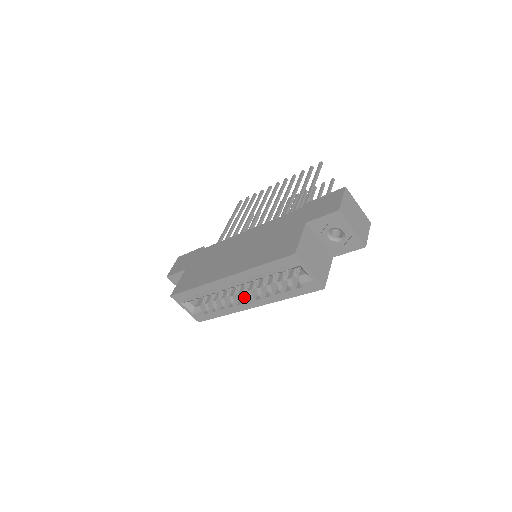
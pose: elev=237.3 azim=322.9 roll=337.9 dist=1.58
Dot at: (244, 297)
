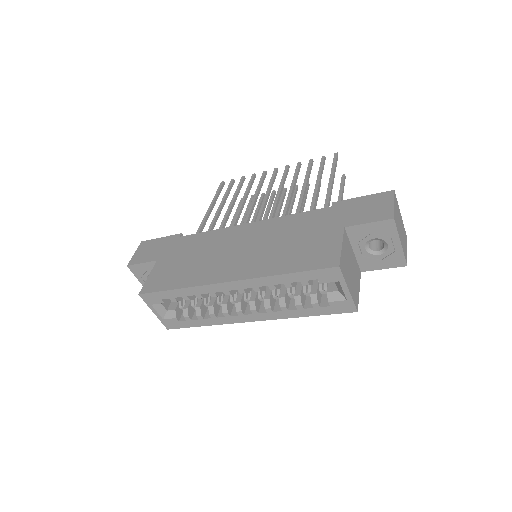
Dot at: (242, 307)
